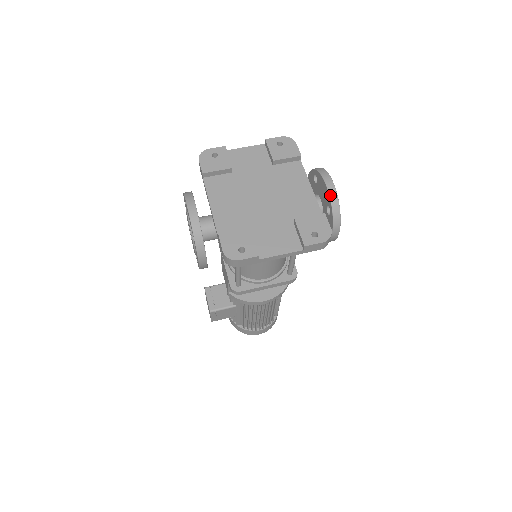
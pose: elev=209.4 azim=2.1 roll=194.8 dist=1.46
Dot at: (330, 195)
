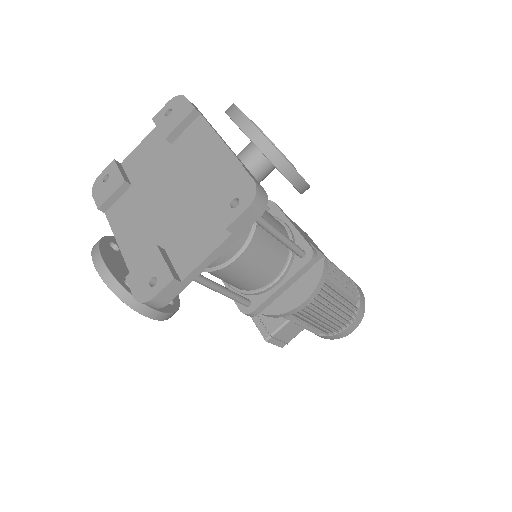
Dot at: (245, 133)
